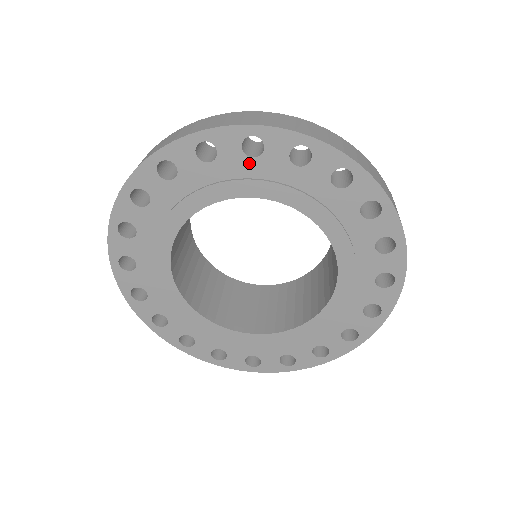
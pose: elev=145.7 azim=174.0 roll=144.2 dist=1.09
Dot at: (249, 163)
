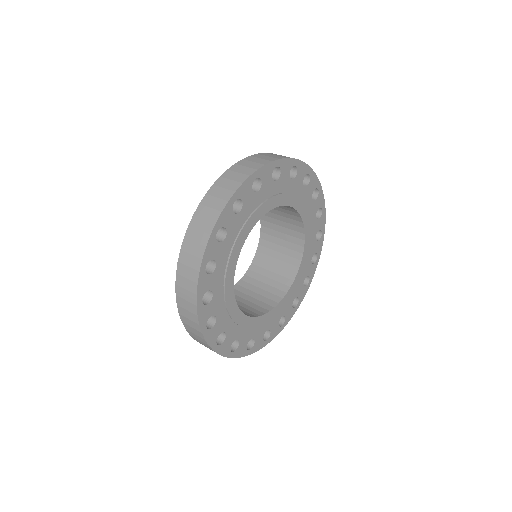
Dot at: (274, 185)
